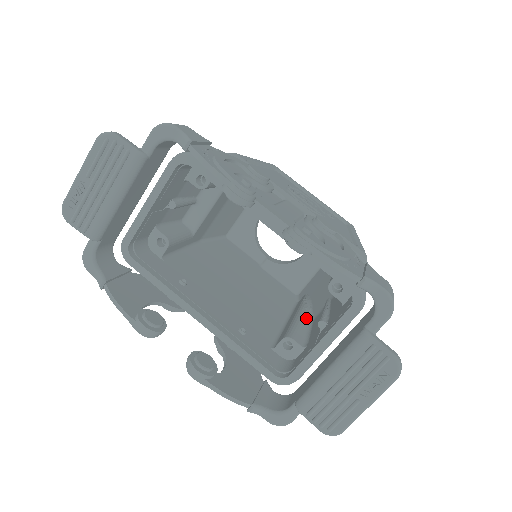
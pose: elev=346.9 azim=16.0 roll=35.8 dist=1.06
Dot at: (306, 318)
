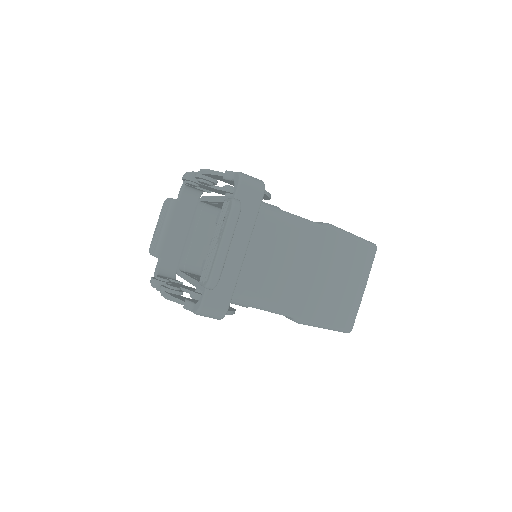
Dot at: occluded
